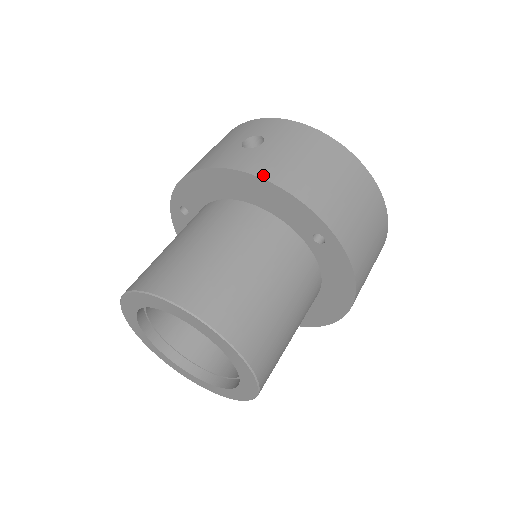
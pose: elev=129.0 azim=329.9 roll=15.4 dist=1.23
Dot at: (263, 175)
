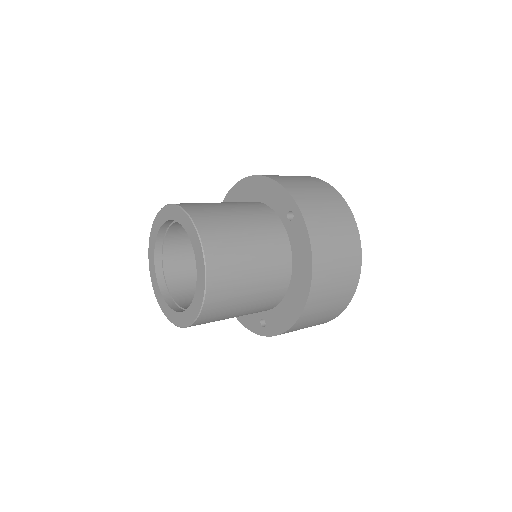
Dot at: (265, 175)
